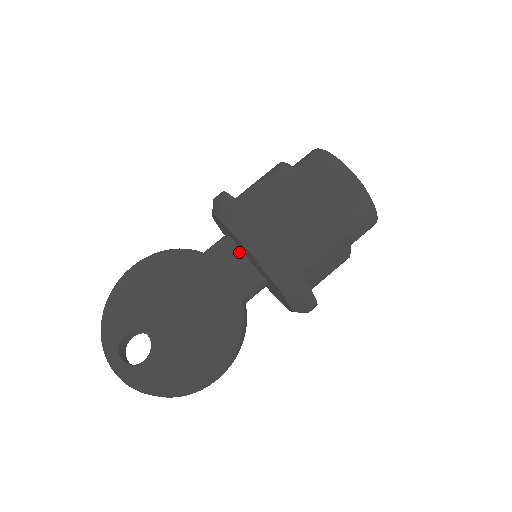
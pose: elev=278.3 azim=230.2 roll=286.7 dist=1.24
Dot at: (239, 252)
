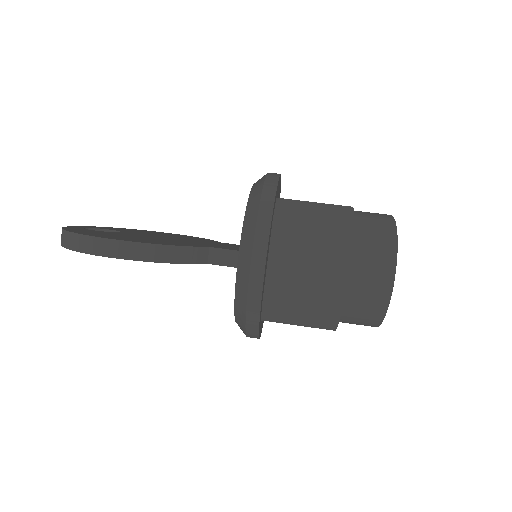
Dot at: occluded
